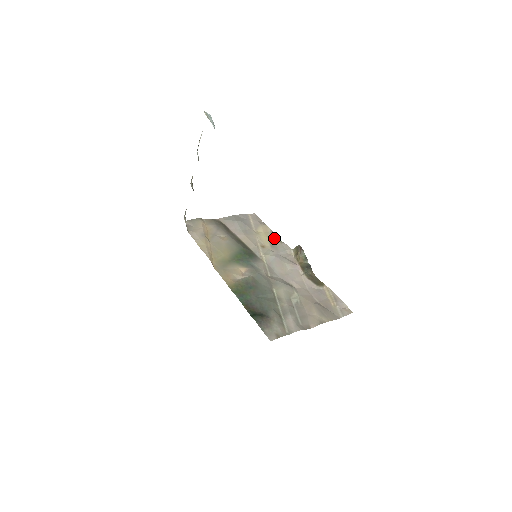
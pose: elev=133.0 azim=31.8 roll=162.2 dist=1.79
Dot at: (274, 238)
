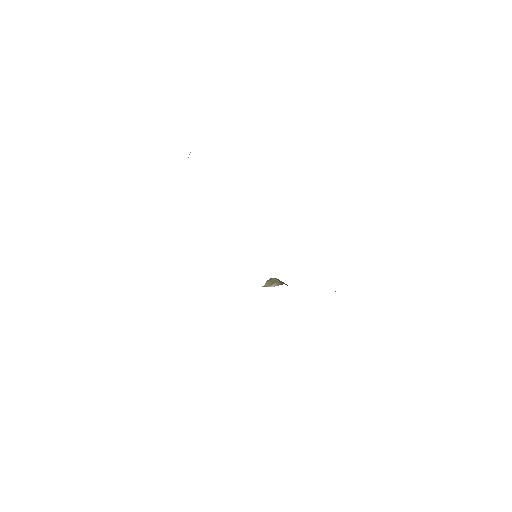
Dot at: occluded
